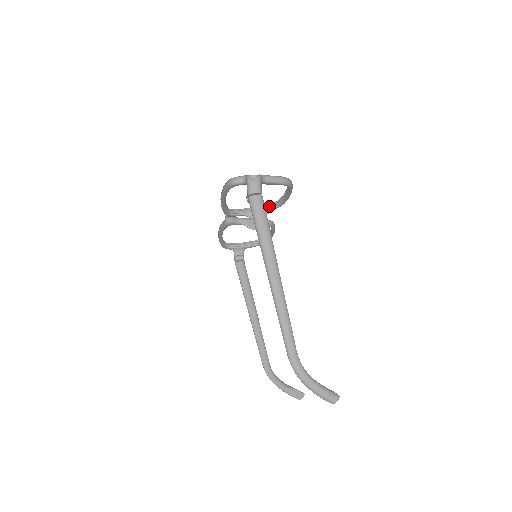
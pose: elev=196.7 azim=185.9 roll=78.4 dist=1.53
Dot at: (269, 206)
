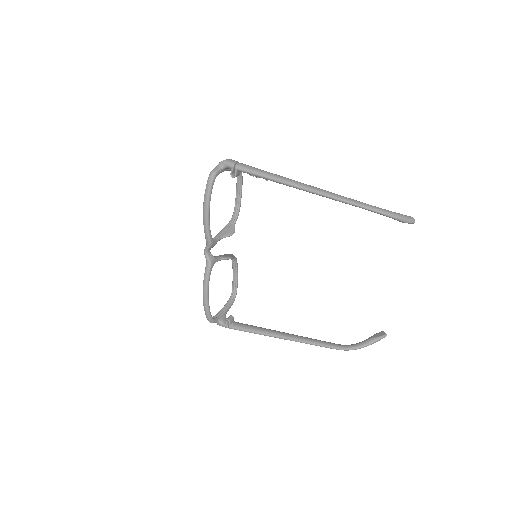
Dot at: (230, 223)
